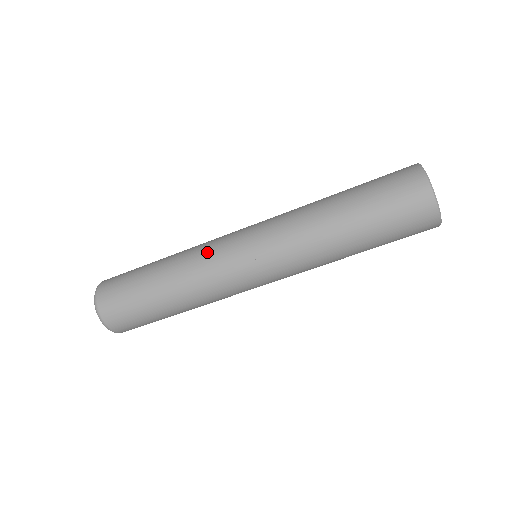
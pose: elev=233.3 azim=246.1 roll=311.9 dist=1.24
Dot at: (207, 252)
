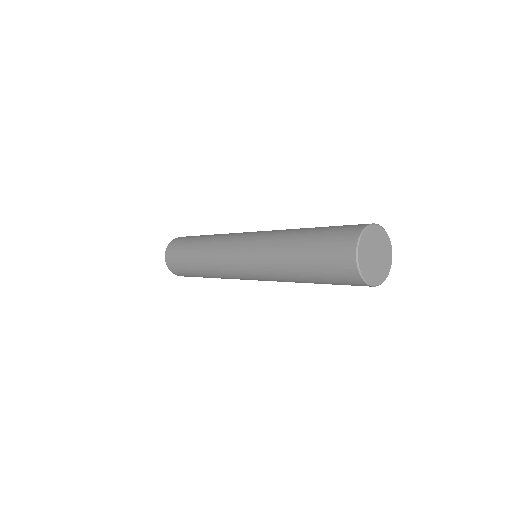
Dot at: (217, 257)
